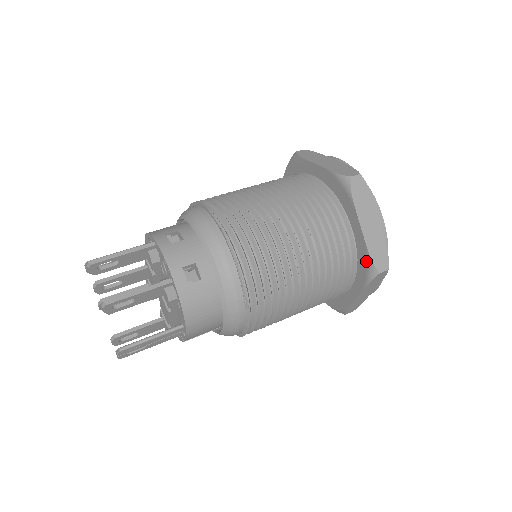
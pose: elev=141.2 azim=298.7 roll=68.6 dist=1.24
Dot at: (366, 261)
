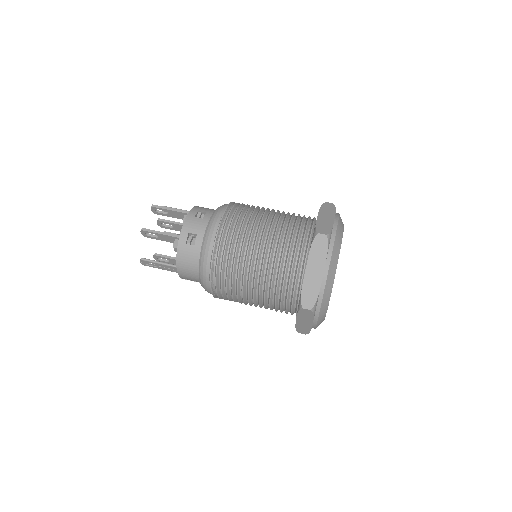
Dot at: (300, 295)
